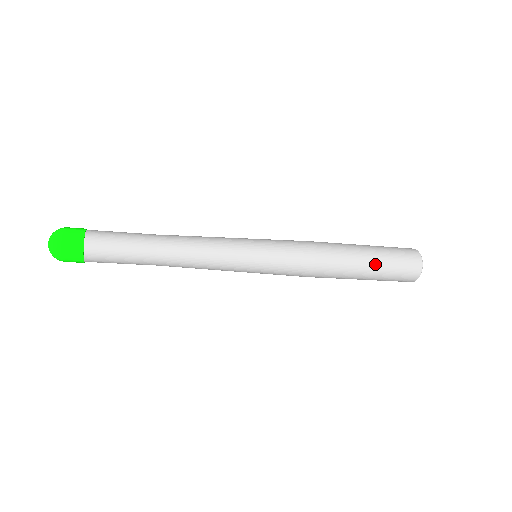
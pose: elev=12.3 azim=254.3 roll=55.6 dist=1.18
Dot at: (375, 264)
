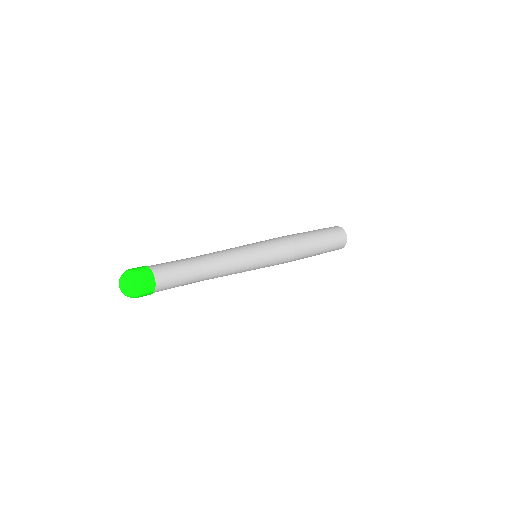
Dot at: (325, 247)
